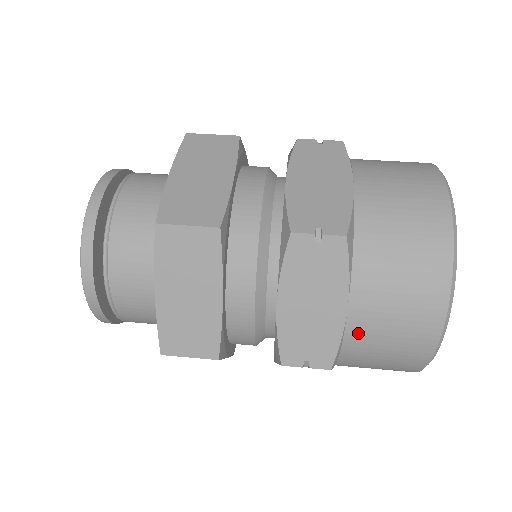
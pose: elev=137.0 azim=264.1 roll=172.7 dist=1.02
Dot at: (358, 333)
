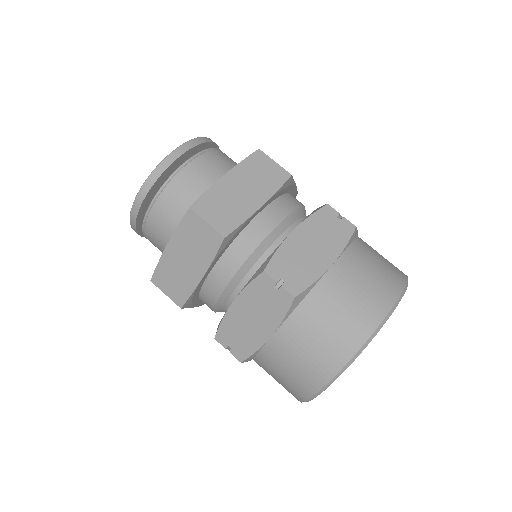
Dot at: (270, 355)
